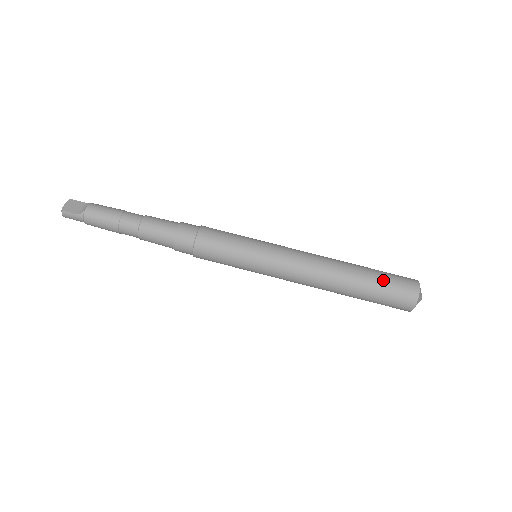
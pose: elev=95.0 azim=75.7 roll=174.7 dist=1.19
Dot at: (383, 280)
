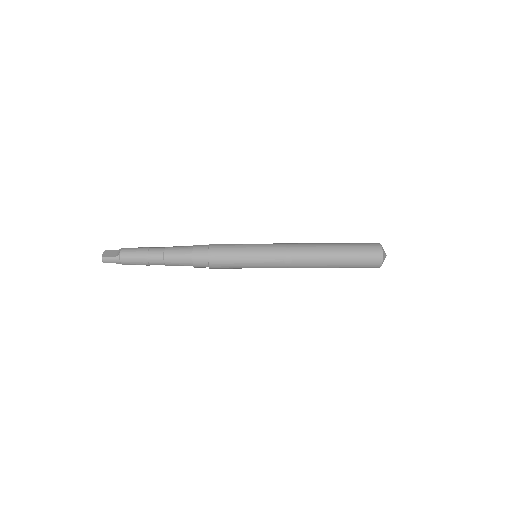
Dot at: (353, 247)
